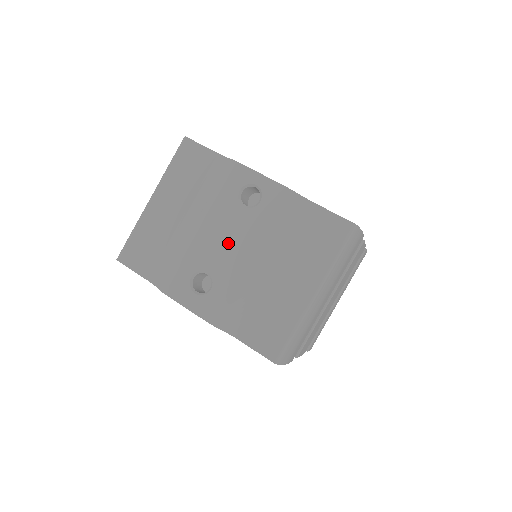
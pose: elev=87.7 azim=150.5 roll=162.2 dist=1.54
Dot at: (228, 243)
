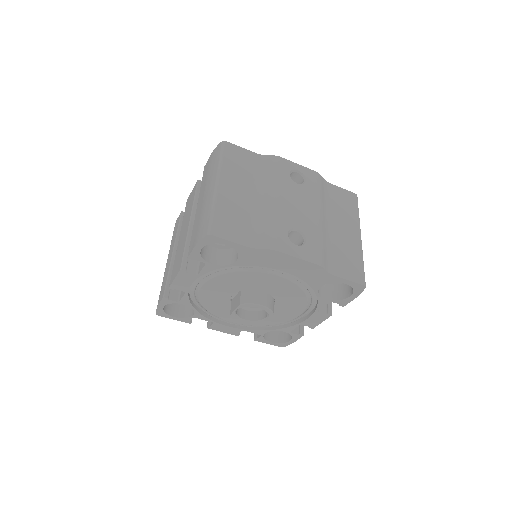
Dot at: (300, 207)
